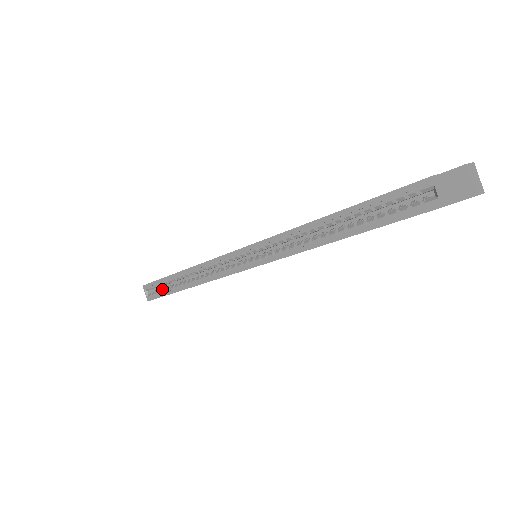
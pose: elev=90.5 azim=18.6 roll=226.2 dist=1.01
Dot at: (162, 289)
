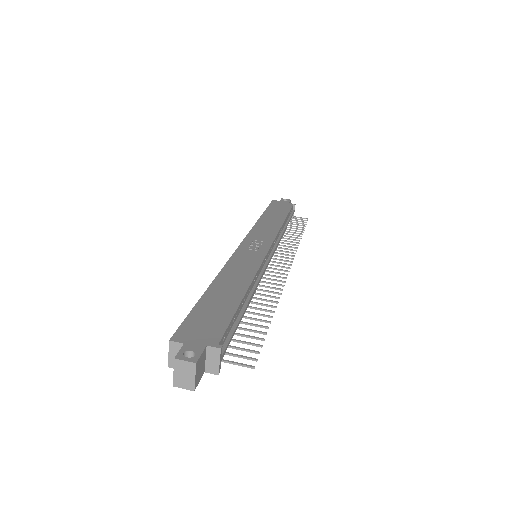
Dot at: occluded
